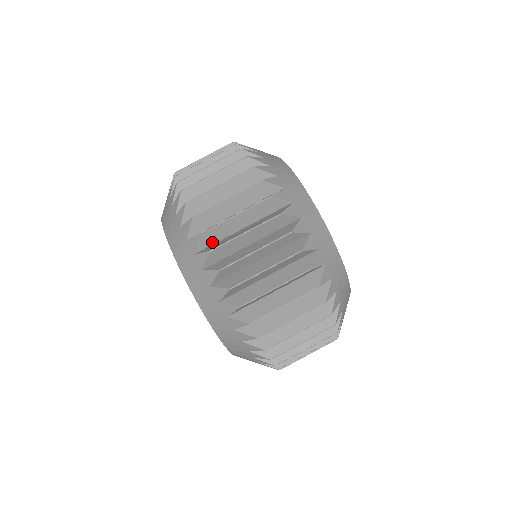
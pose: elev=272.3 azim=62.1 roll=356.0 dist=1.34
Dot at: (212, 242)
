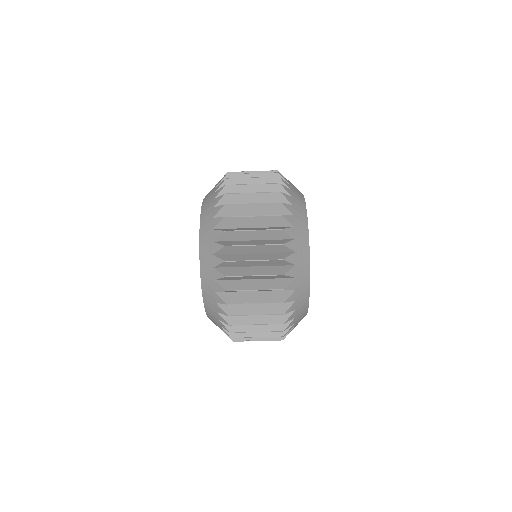
Dot at: (230, 266)
